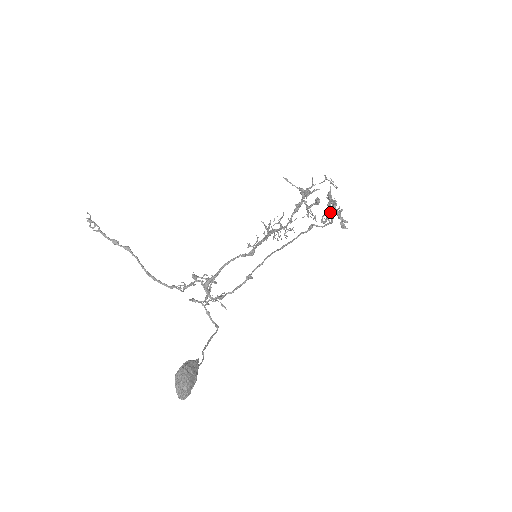
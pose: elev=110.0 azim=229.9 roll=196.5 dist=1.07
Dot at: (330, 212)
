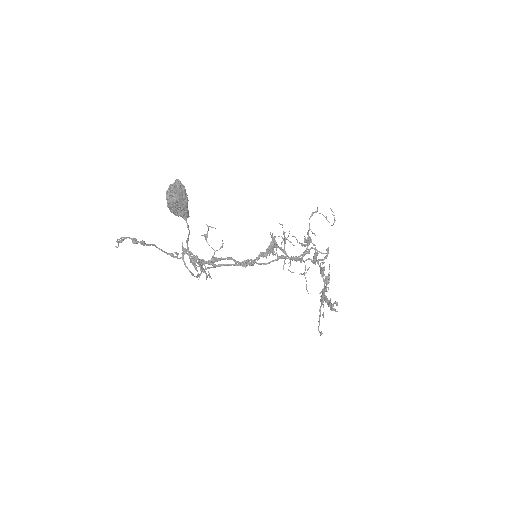
Dot at: (326, 256)
